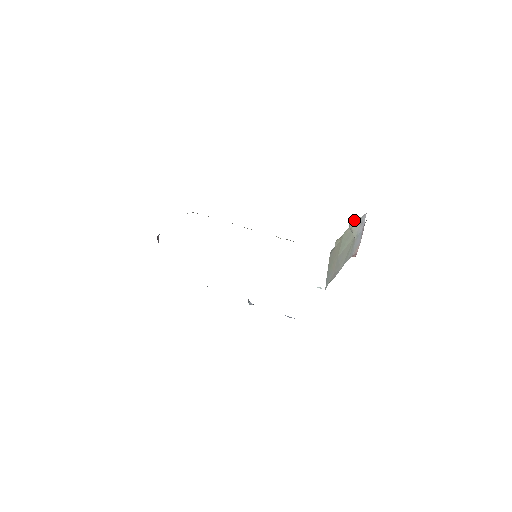
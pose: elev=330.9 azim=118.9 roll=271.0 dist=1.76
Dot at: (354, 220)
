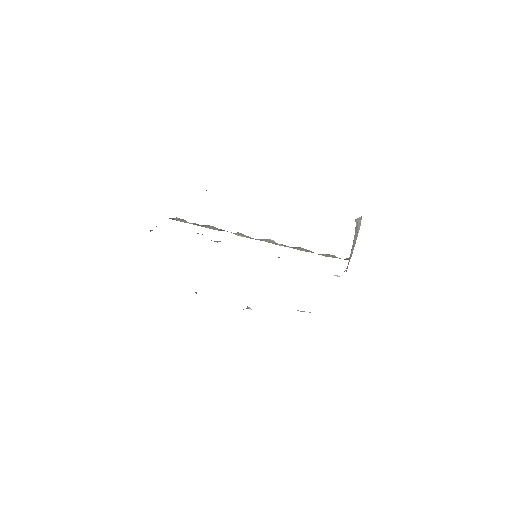
Dot at: (357, 218)
